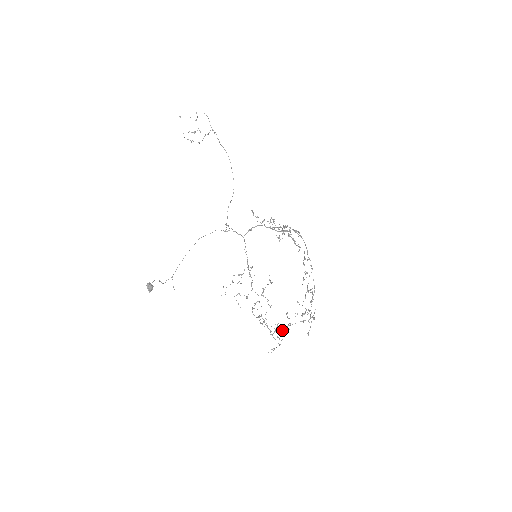
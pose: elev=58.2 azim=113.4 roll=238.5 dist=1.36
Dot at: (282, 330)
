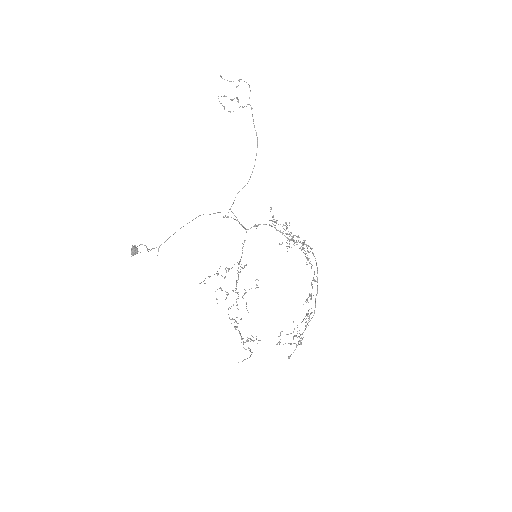
Dot at: occluded
